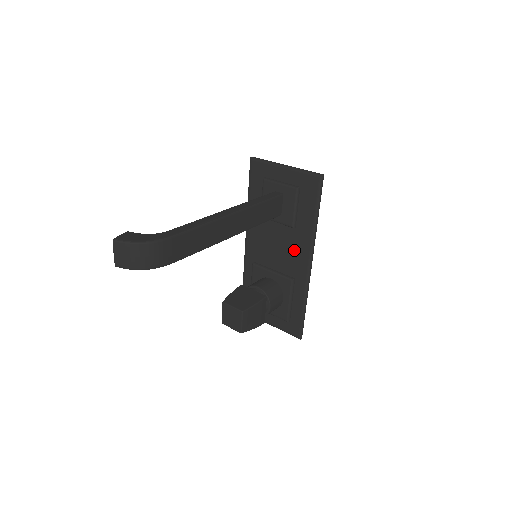
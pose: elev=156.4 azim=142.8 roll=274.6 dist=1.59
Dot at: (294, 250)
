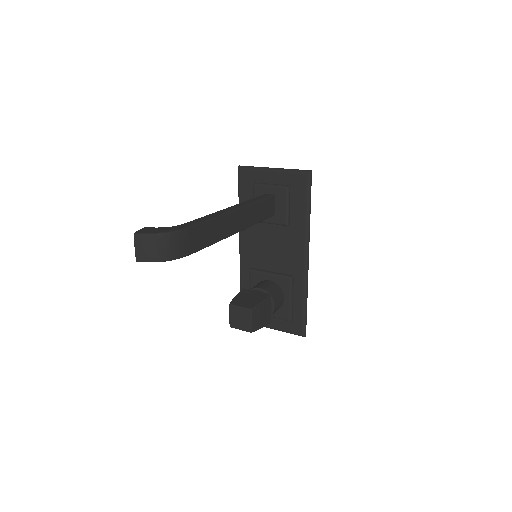
Dot at: (290, 248)
